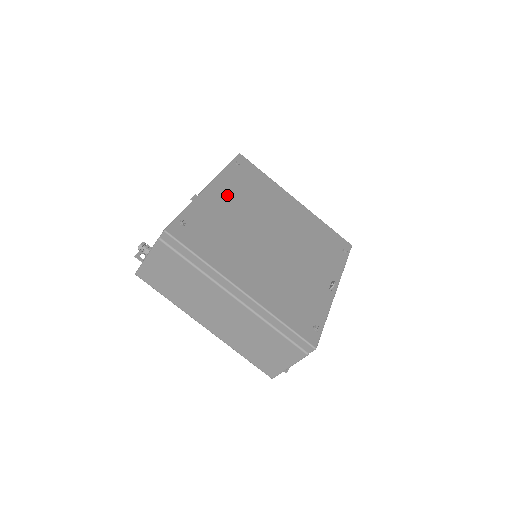
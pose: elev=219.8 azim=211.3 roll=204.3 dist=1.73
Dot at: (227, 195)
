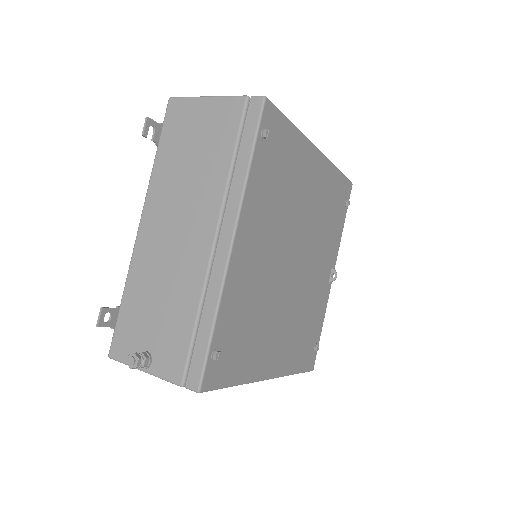
Dot at: (254, 234)
